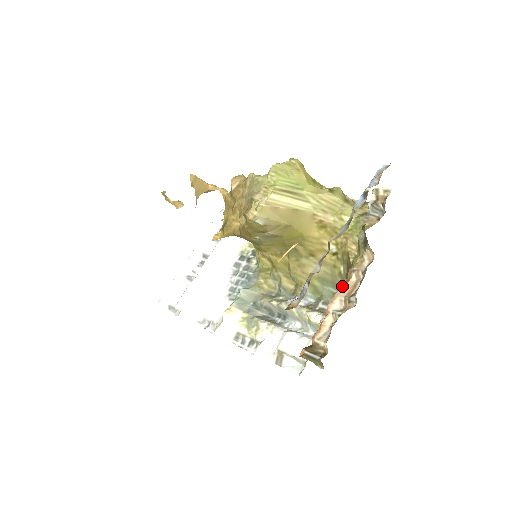
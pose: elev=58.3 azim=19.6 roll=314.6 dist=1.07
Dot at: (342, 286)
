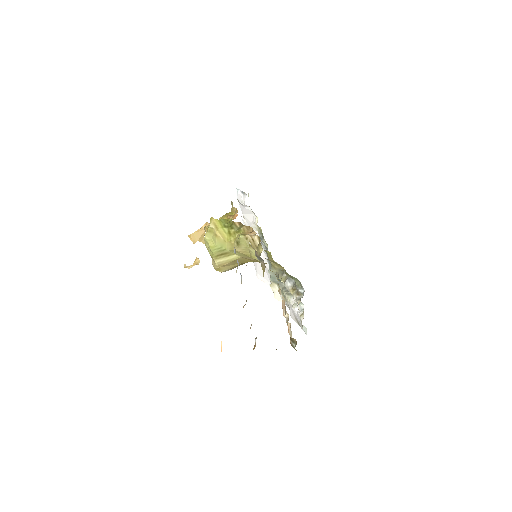
Dot at: (282, 300)
